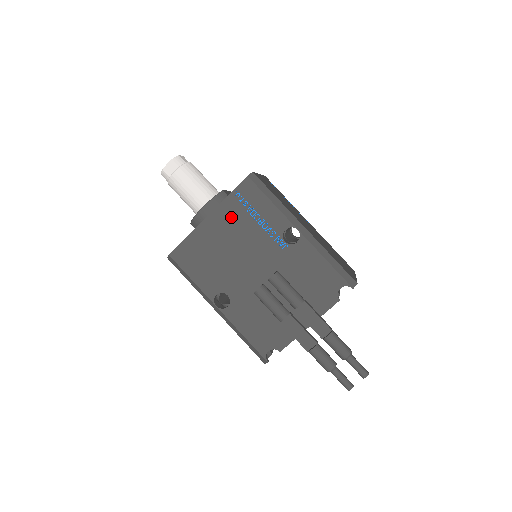
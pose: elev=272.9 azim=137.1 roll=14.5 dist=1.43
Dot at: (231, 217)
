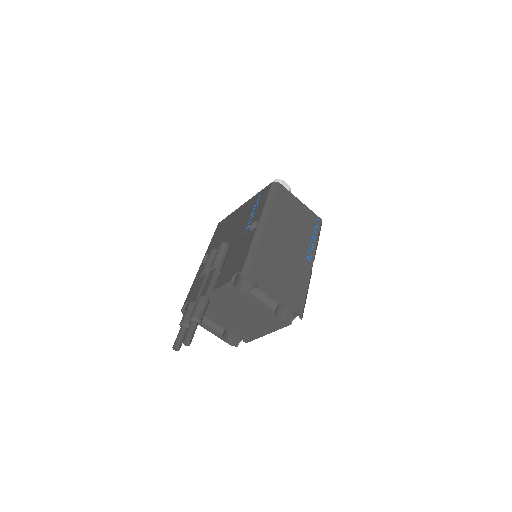
Dot at: (249, 206)
